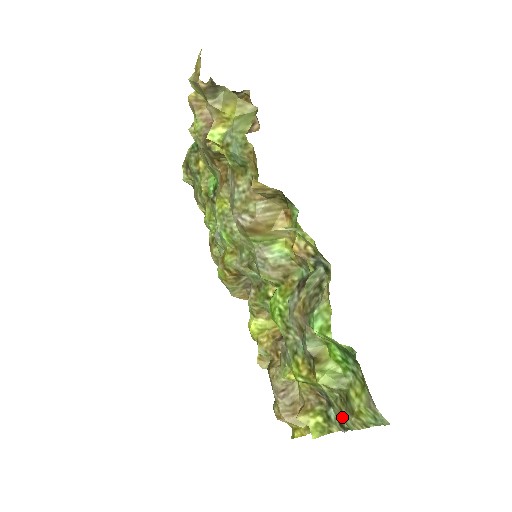
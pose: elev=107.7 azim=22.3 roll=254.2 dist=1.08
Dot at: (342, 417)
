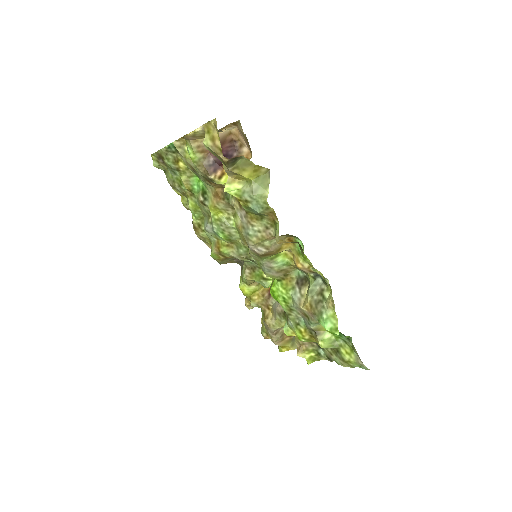
Dot at: (332, 357)
